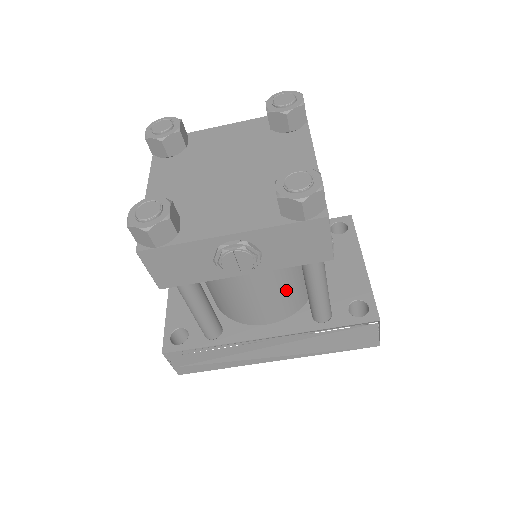
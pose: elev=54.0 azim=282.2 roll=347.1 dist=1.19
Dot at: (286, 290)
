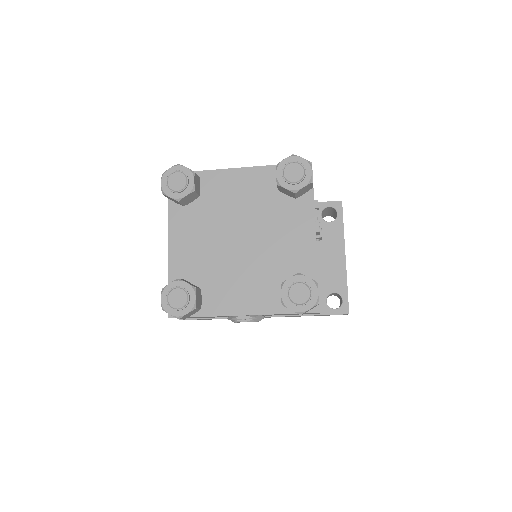
Dot at: occluded
